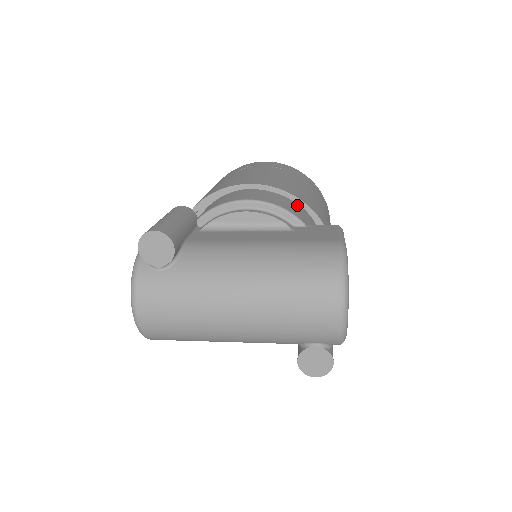
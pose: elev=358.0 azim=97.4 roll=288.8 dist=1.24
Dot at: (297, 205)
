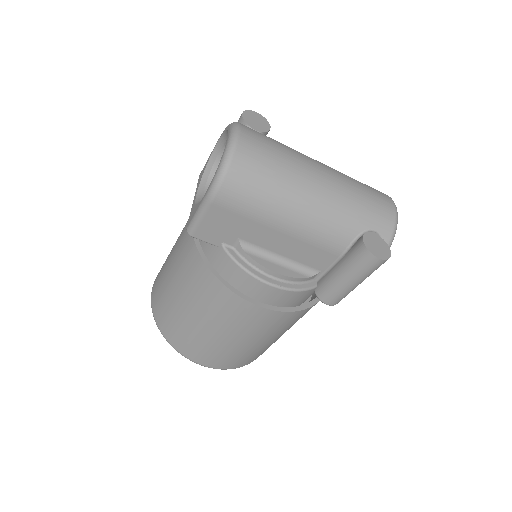
Dot at: occluded
